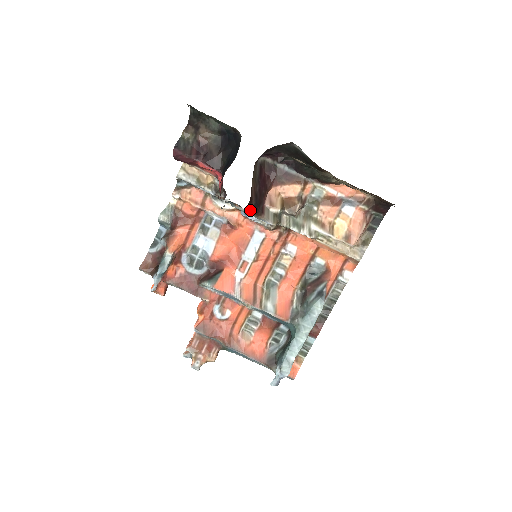
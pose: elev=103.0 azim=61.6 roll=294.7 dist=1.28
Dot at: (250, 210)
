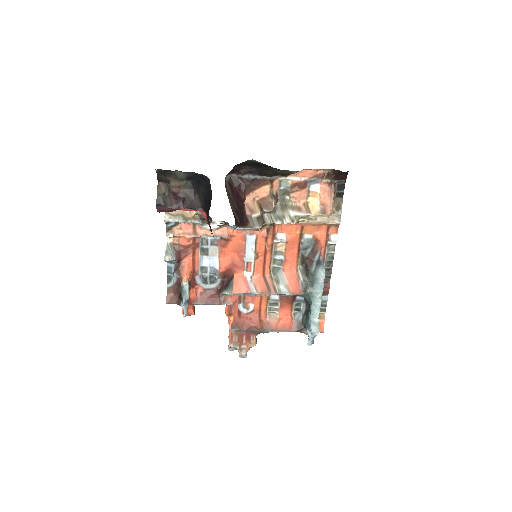
Dot at: (237, 226)
